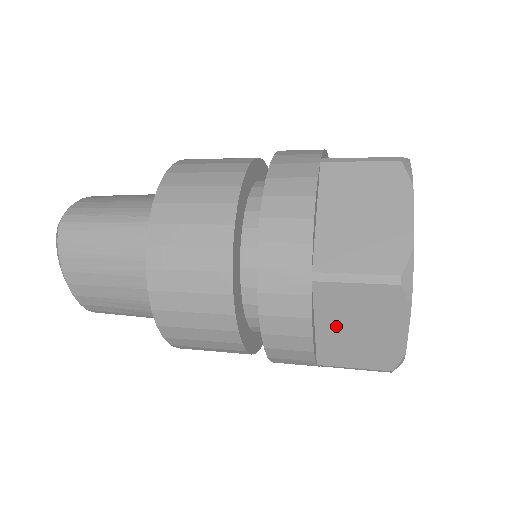
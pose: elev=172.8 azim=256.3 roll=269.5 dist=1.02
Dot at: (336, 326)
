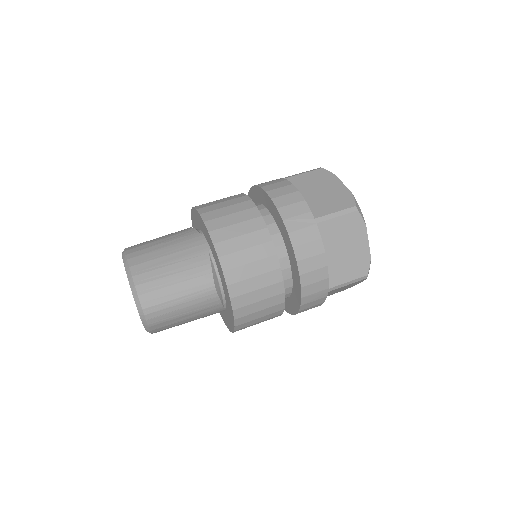
Dot at: occluded
